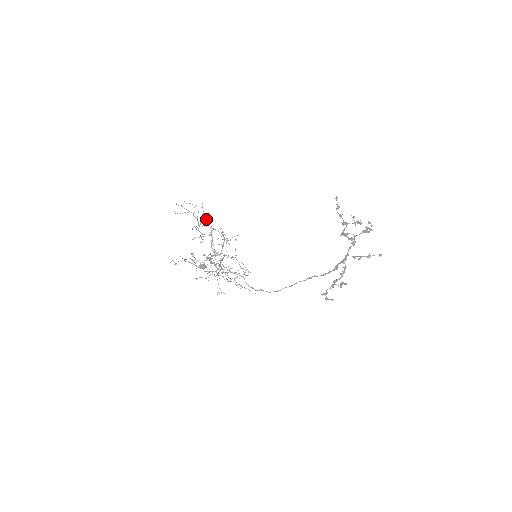
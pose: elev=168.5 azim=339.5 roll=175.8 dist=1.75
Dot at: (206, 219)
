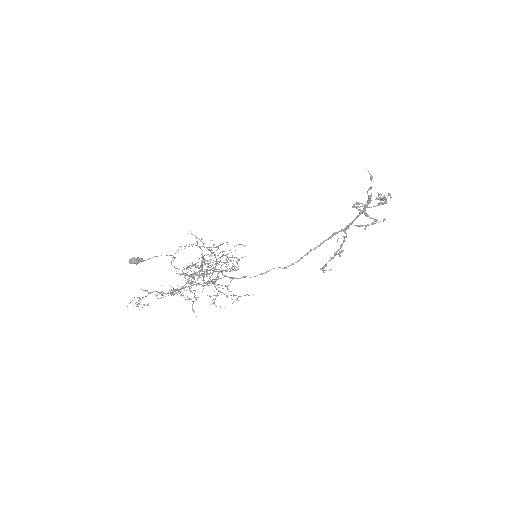
Dot at: (209, 250)
